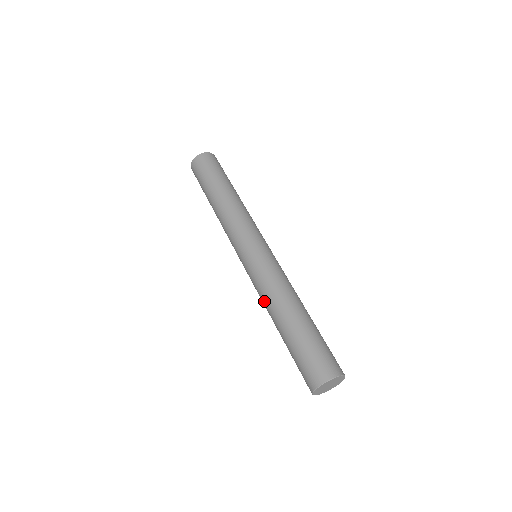
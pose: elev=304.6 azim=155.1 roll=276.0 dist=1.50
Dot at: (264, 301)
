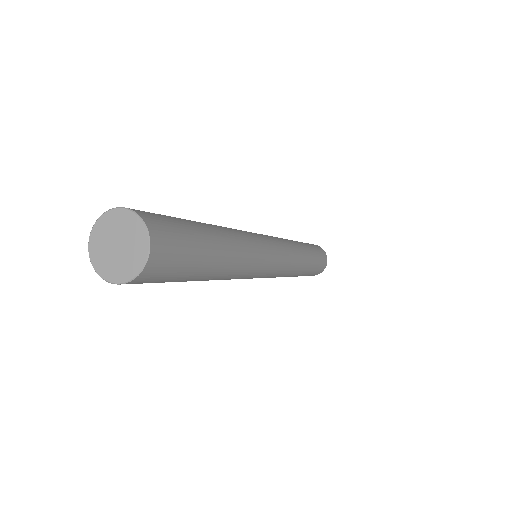
Dot at: occluded
